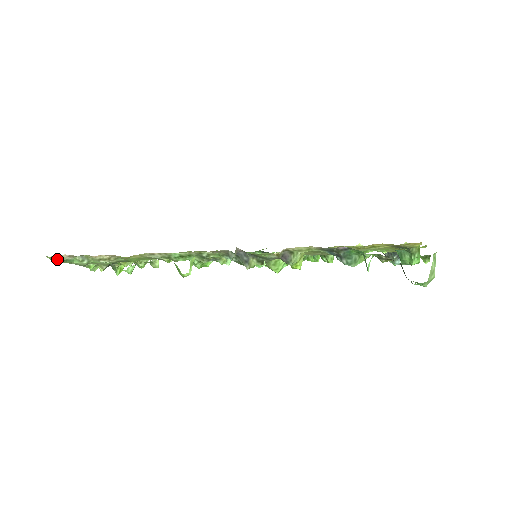
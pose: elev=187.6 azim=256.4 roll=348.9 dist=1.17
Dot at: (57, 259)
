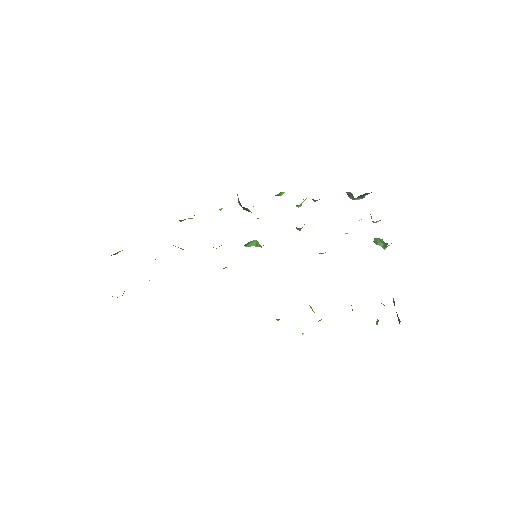
Dot at: occluded
